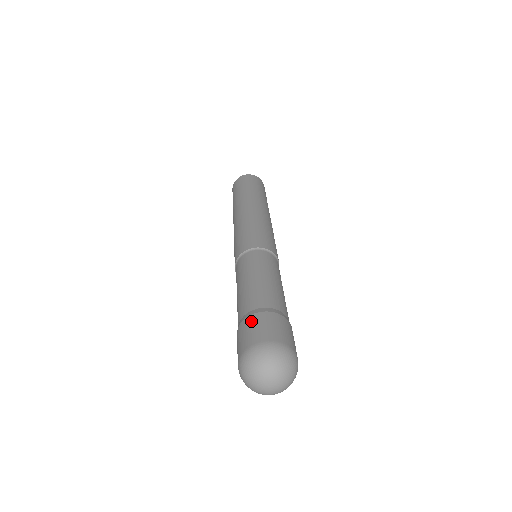
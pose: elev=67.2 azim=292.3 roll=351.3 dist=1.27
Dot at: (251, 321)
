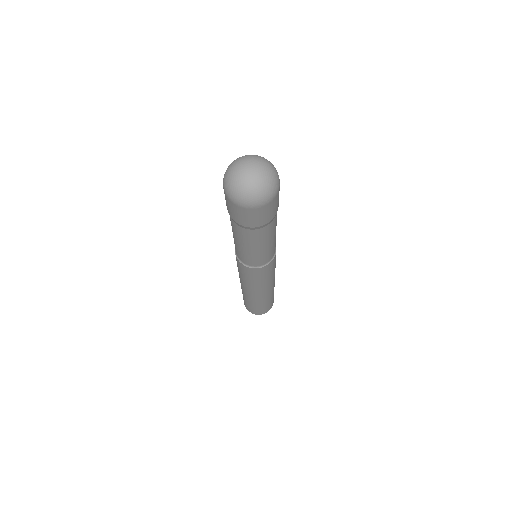
Dot at: occluded
